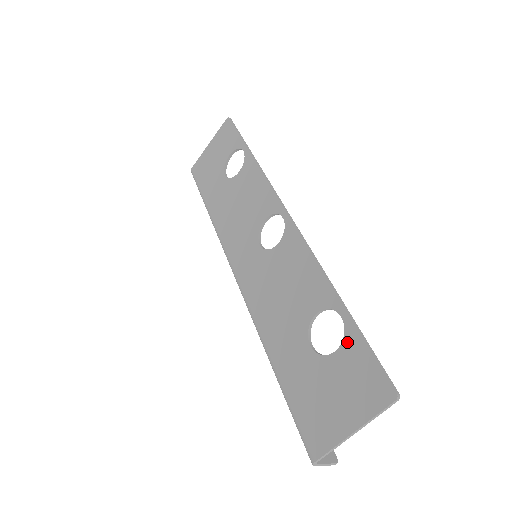
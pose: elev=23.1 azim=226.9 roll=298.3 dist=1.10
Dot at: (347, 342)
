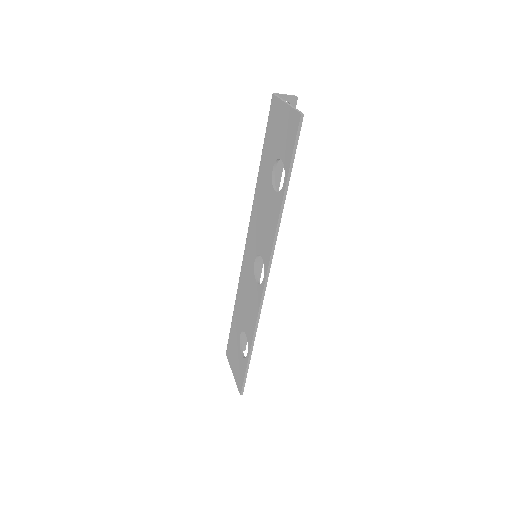
Dot at: (244, 361)
